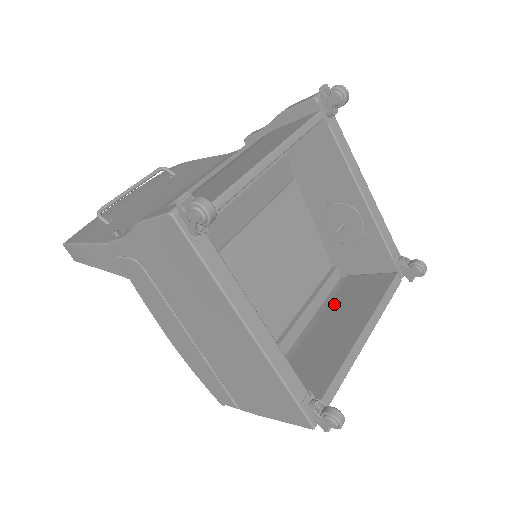
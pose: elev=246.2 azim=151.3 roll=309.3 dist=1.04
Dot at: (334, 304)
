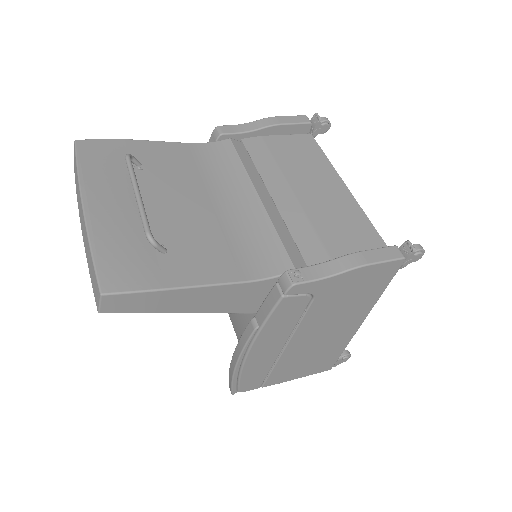
Dot at: occluded
